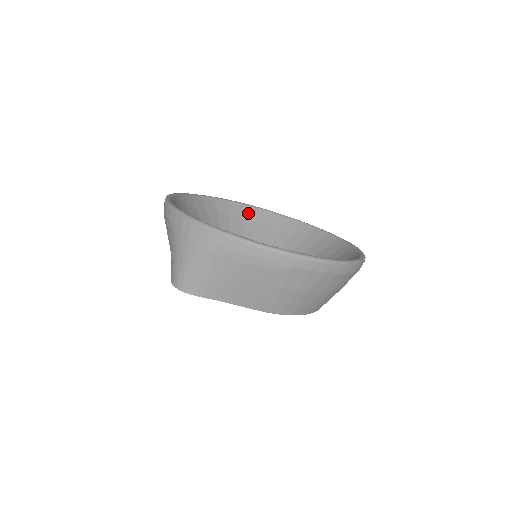
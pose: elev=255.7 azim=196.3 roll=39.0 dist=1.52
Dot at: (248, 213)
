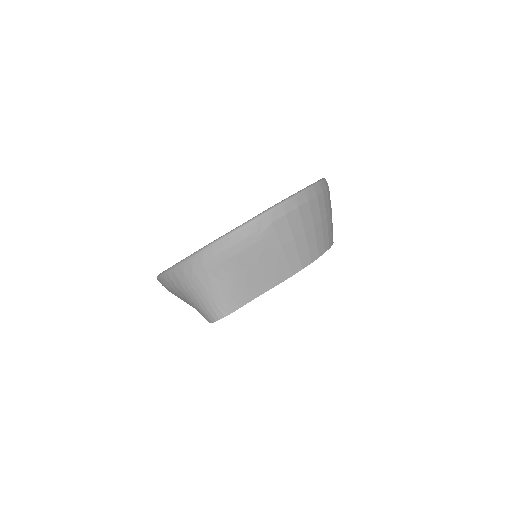
Dot at: occluded
